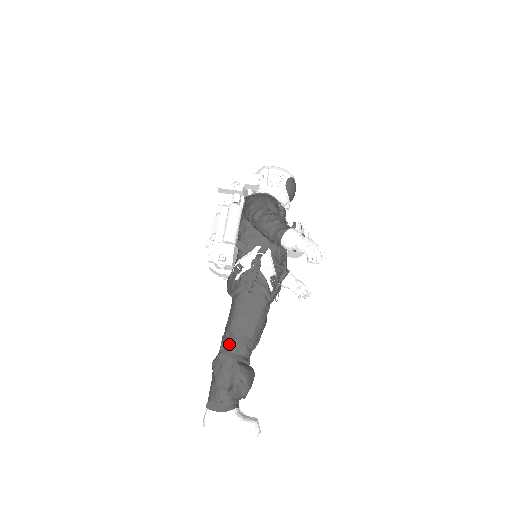
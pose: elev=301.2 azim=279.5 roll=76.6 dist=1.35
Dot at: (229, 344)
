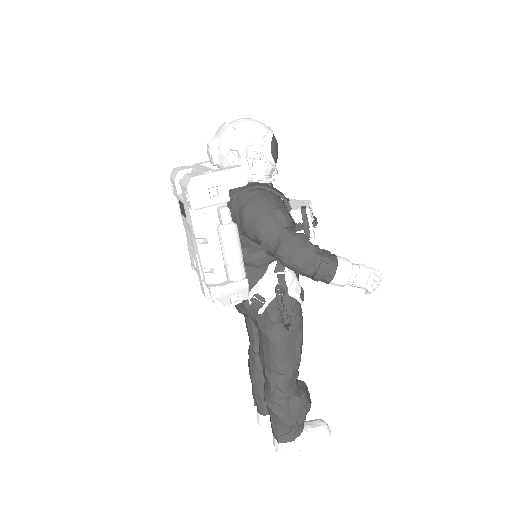
Dot at: (281, 384)
